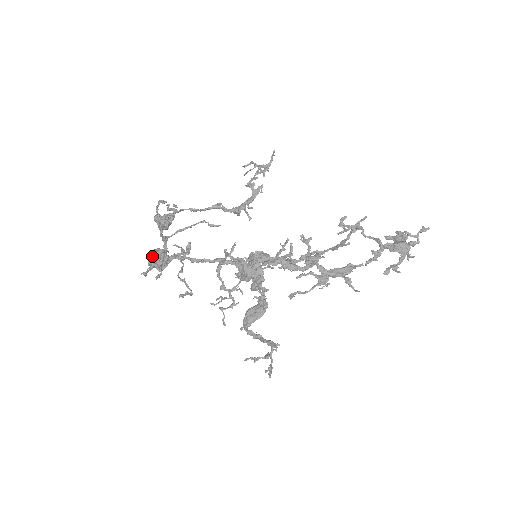
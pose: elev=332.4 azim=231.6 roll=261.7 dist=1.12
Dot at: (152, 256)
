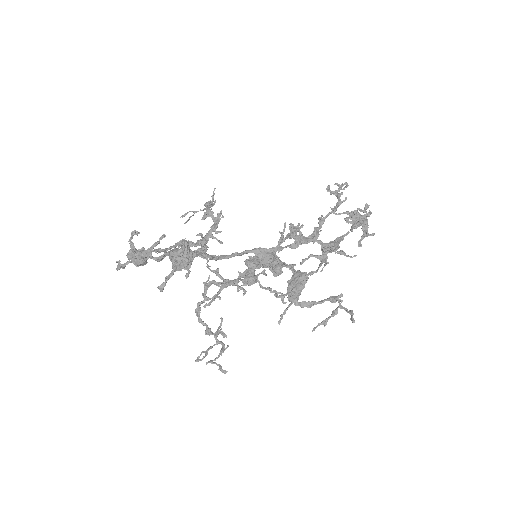
Dot at: (176, 252)
